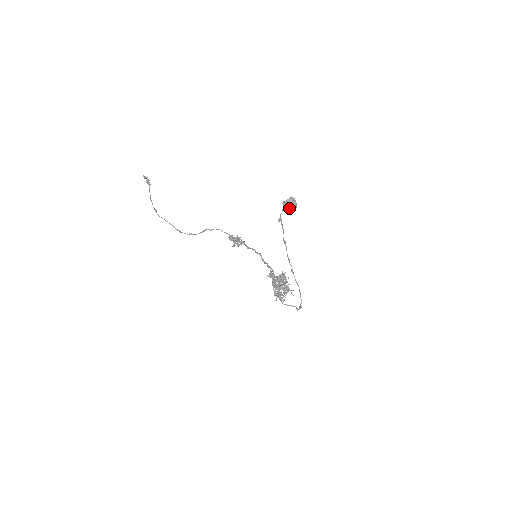
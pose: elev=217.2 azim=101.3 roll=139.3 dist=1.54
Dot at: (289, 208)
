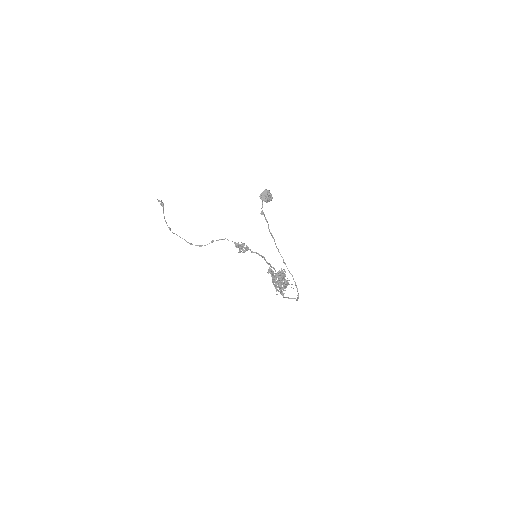
Dot at: (265, 199)
